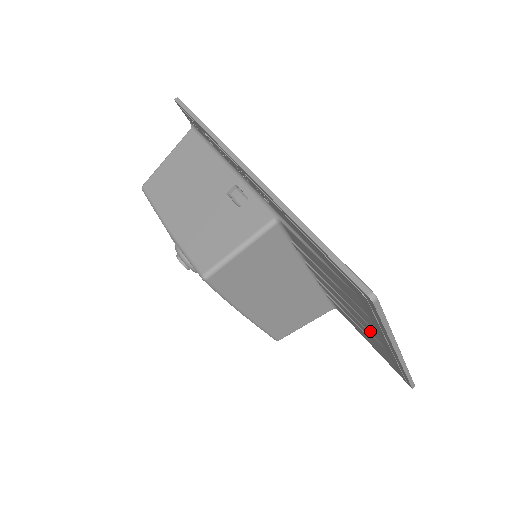
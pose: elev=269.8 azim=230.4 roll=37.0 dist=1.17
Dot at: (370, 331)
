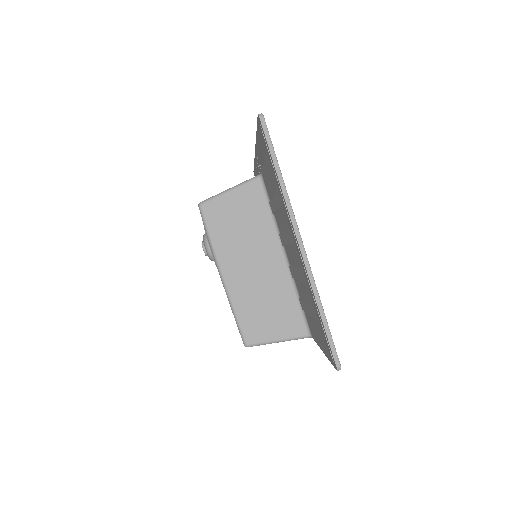
Dot at: (297, 257)
